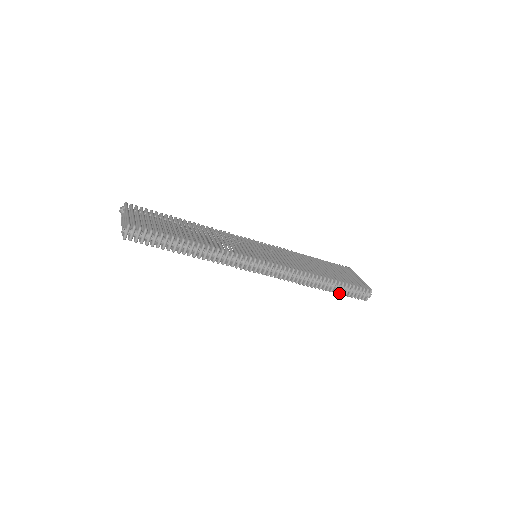
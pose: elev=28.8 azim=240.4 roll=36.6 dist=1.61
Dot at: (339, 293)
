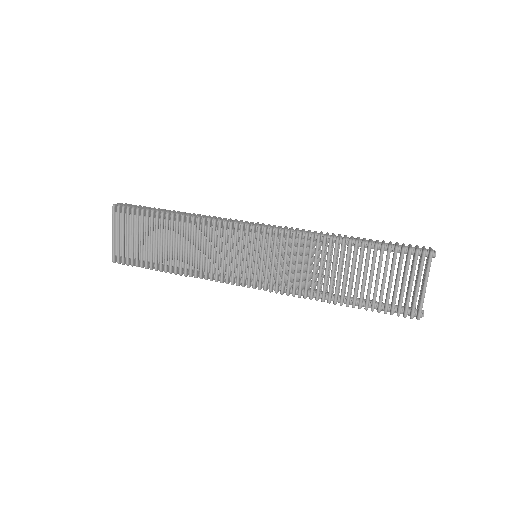
Dot at: occluded
